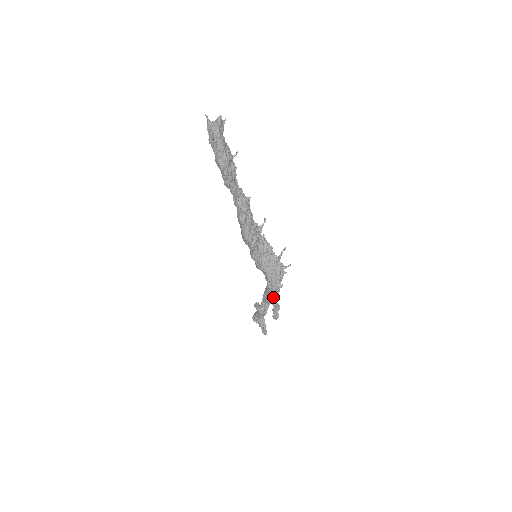
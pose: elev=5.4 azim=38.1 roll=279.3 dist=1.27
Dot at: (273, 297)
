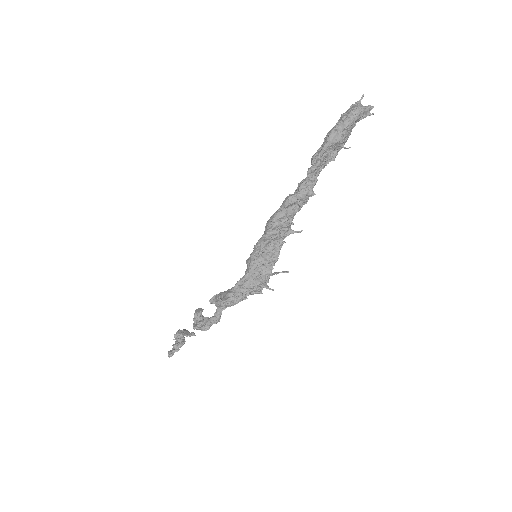
Dot at: (228, 299)
